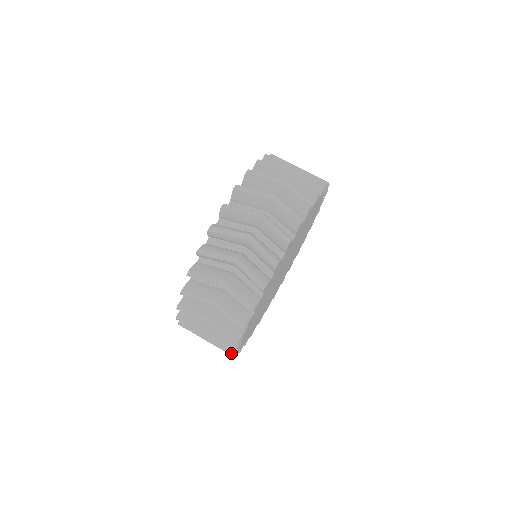
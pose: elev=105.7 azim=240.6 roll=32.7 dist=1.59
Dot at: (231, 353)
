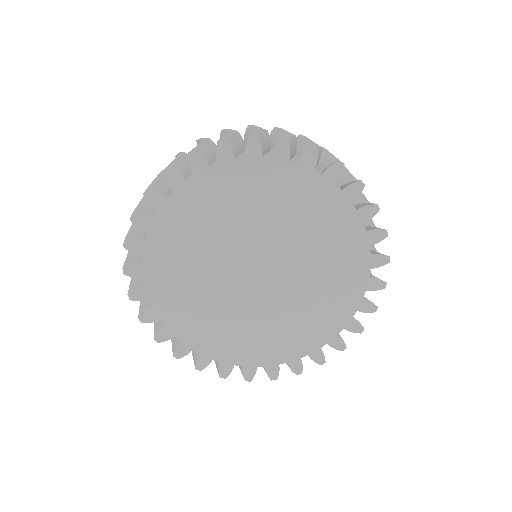
Dot at: (173, 351)
